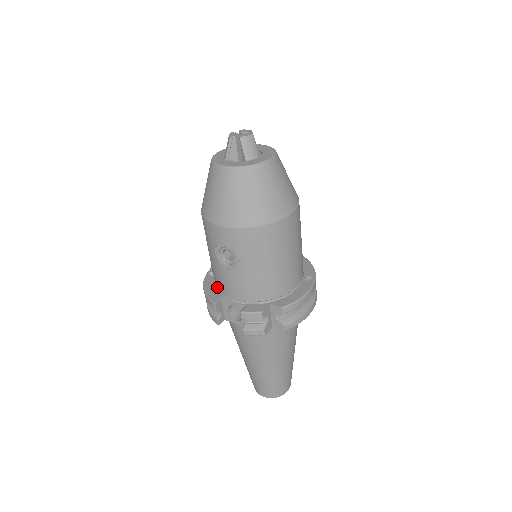
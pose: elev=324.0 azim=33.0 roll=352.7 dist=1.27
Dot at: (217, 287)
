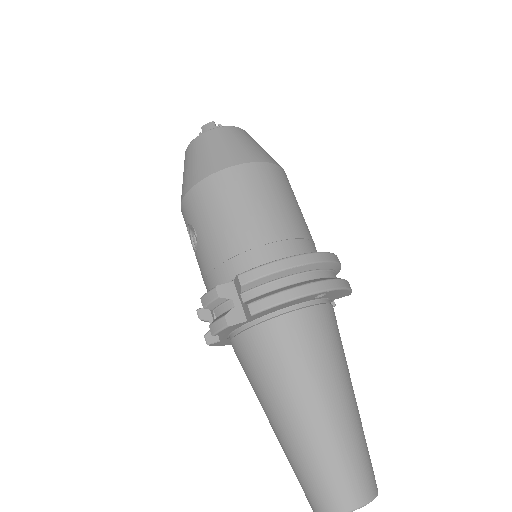
Dot at: occluded
